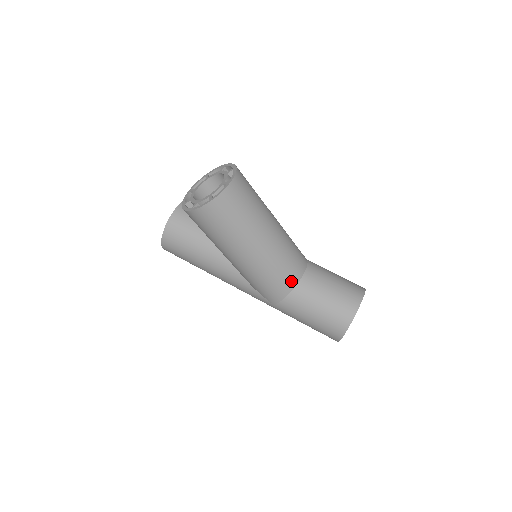
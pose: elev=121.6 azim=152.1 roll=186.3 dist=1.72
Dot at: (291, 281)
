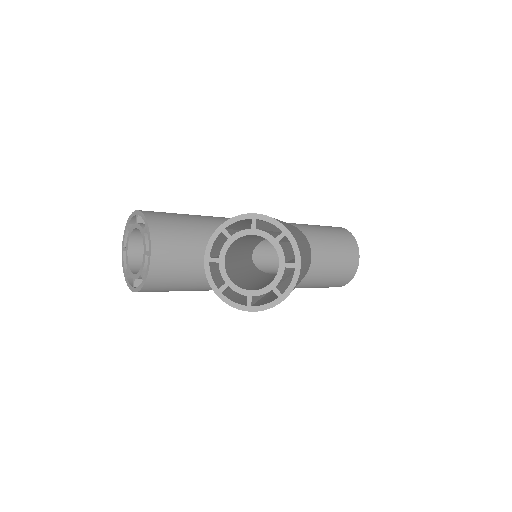
Dot at: occluded
